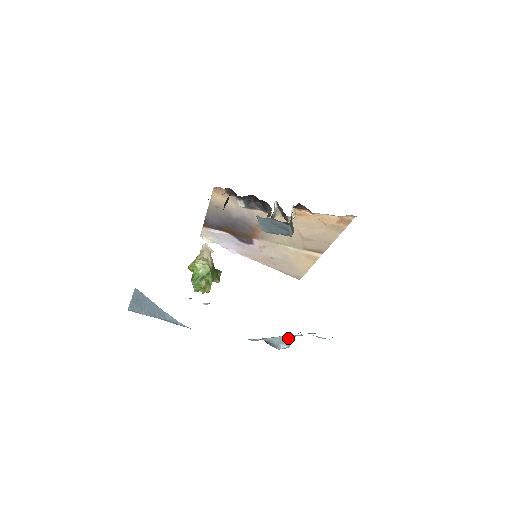
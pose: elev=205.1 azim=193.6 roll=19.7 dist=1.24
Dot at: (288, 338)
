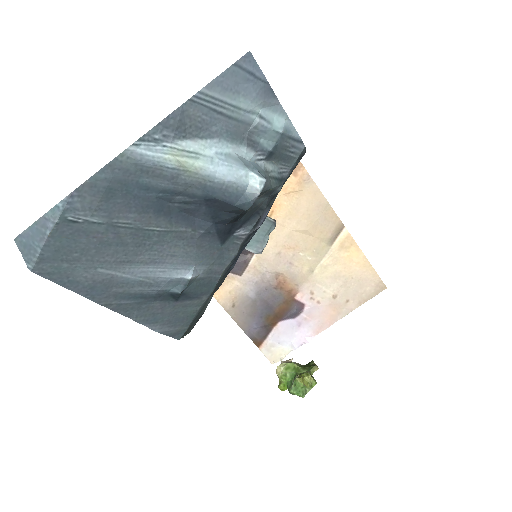
Dot at: (232, 158)
